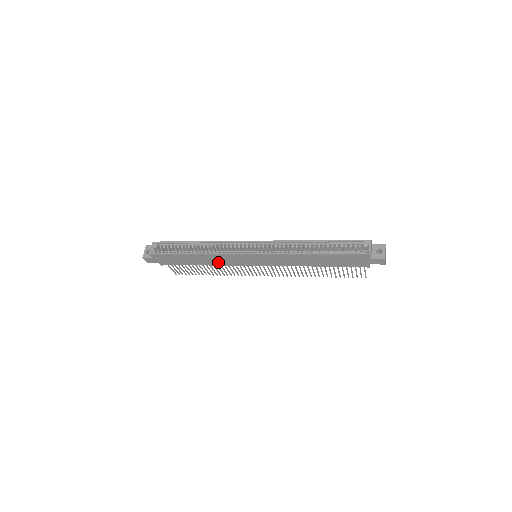
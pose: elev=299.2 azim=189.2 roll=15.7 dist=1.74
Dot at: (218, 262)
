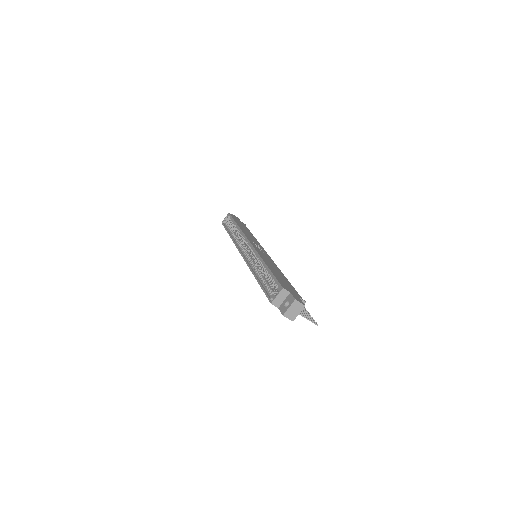
Dot at: occluded
